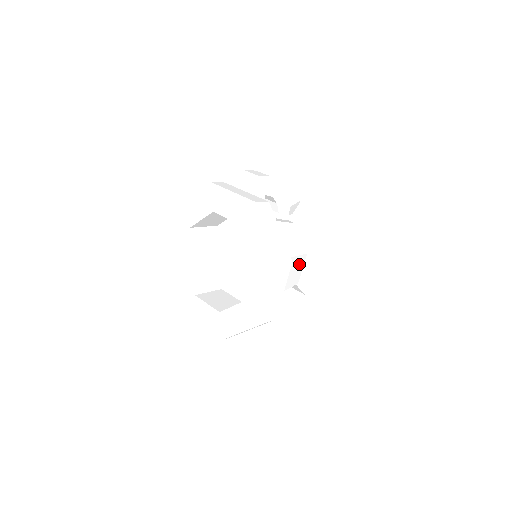
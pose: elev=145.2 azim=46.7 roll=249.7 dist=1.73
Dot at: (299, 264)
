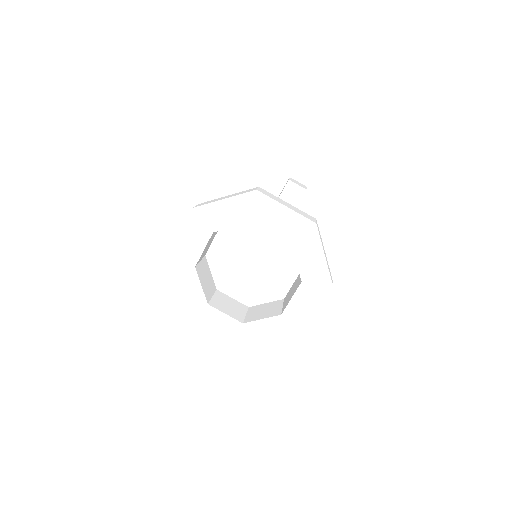
Dot at: occluded
